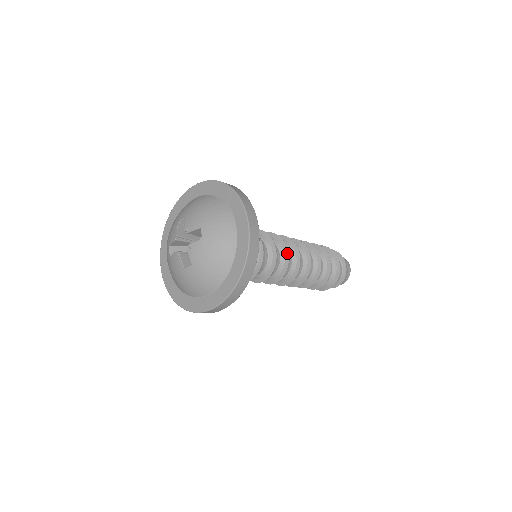
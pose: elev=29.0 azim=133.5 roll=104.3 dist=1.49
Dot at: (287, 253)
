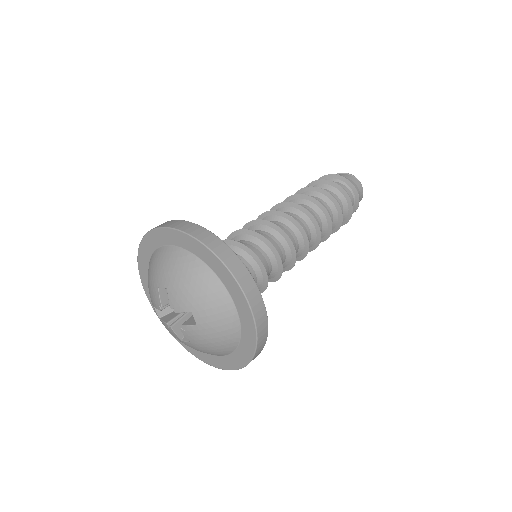
Dot at: (293, 250)
